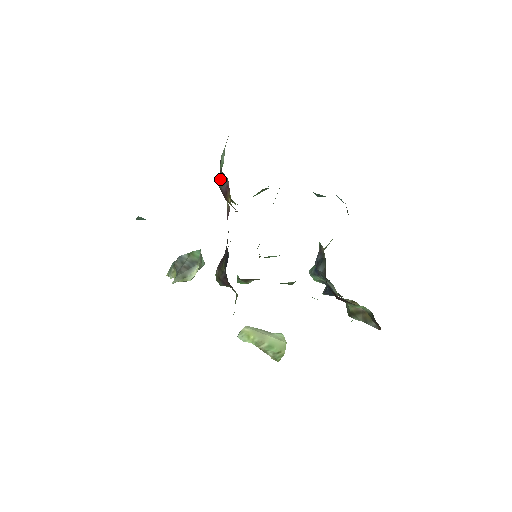
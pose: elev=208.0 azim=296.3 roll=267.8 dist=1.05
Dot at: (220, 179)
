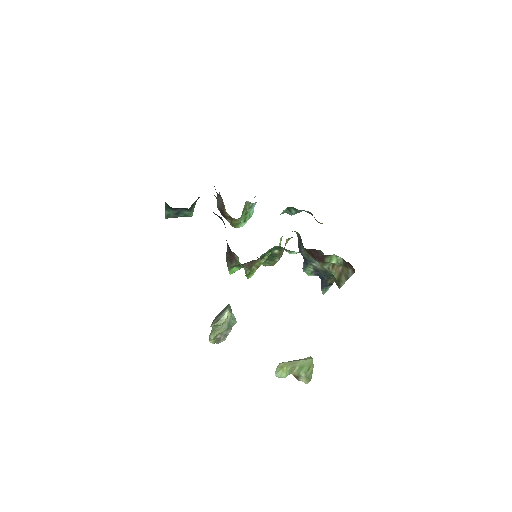
Dot at: (218, 202)
